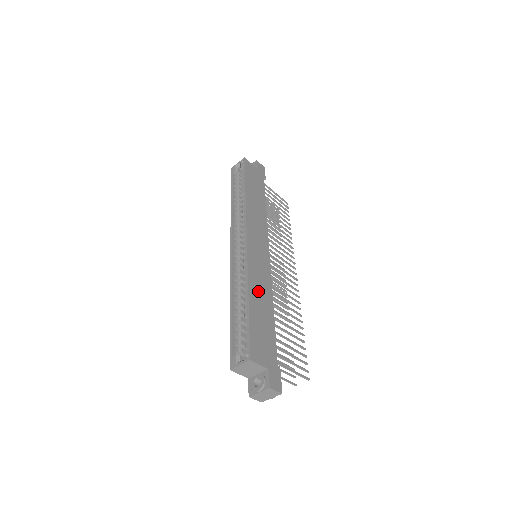
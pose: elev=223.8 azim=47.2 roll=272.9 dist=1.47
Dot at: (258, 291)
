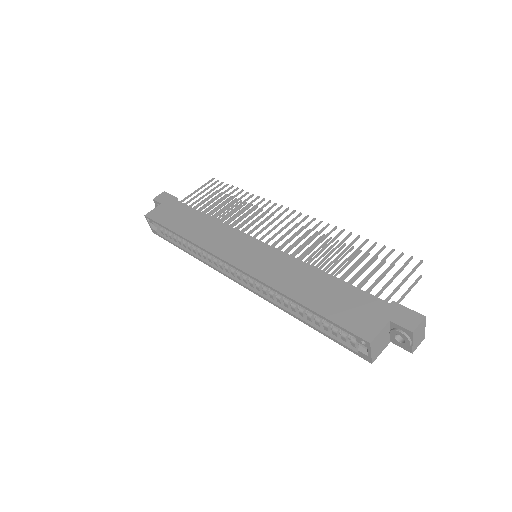
Dot at: (295, 283)
